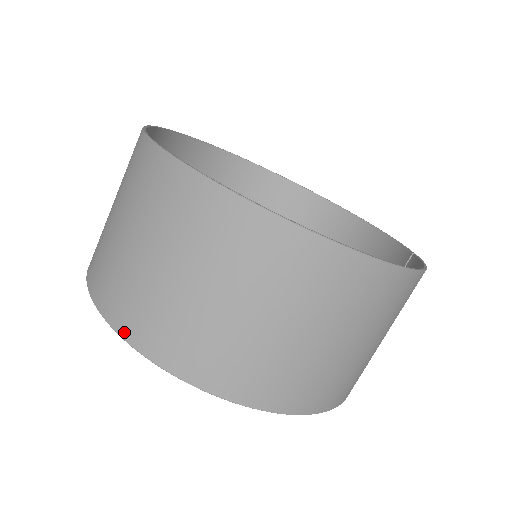
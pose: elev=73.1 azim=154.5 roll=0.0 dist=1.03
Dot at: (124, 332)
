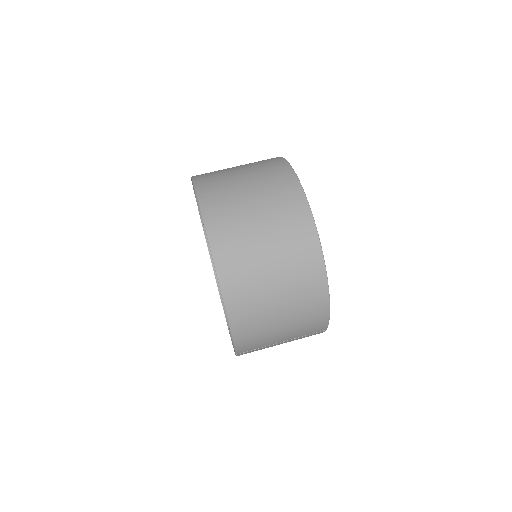
Dot at: (197, 183)
